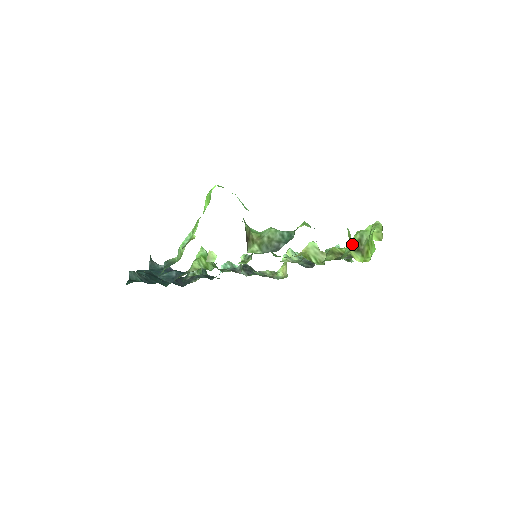
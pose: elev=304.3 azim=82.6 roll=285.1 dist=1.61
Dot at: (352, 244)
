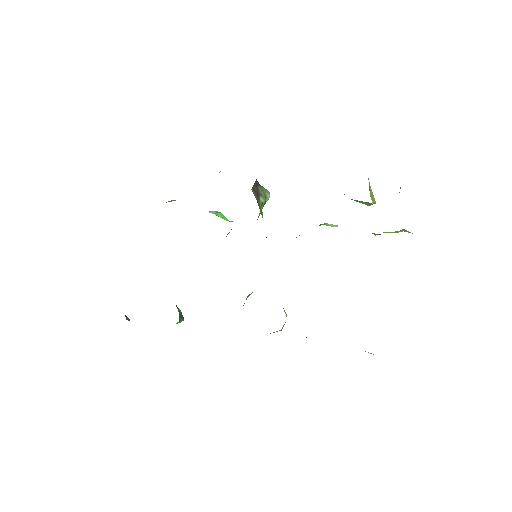
Dot at: occluded
